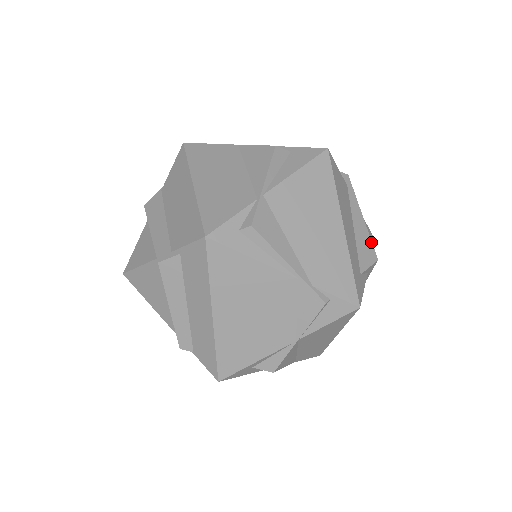
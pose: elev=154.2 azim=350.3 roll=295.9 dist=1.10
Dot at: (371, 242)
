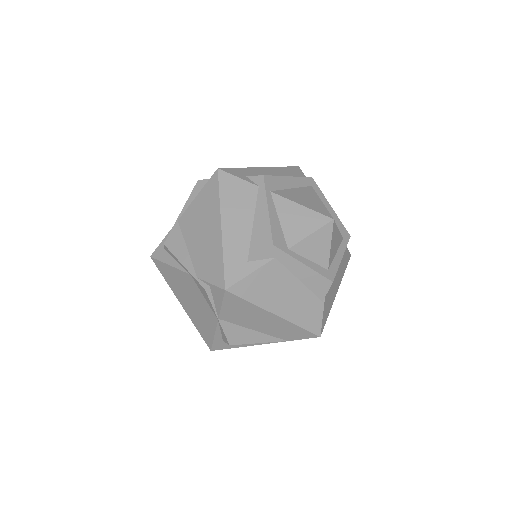
Dot at: (270, 230)
